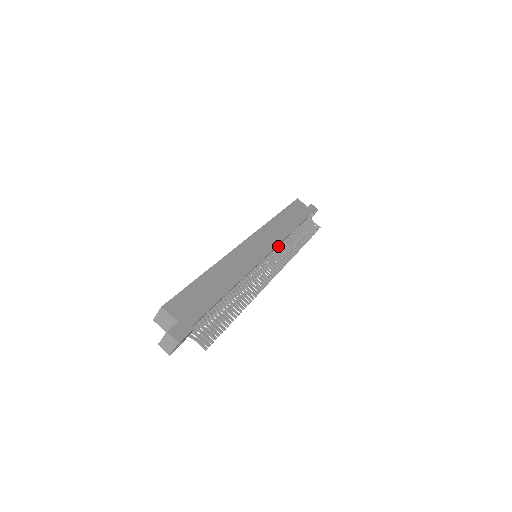
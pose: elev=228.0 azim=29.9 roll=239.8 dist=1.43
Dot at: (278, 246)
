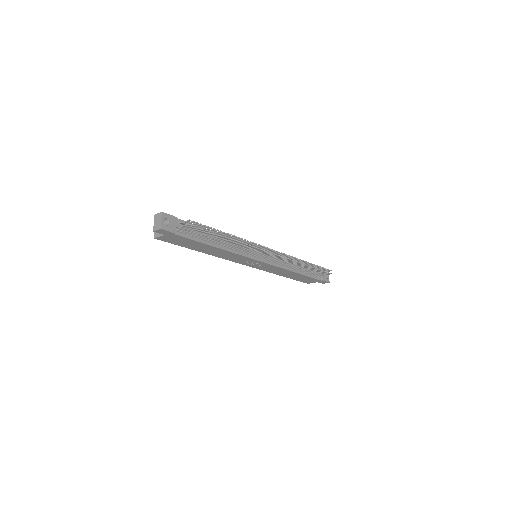
Dot at: occluded
